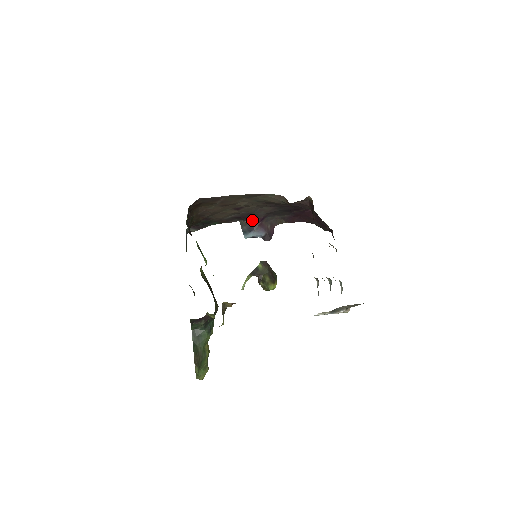
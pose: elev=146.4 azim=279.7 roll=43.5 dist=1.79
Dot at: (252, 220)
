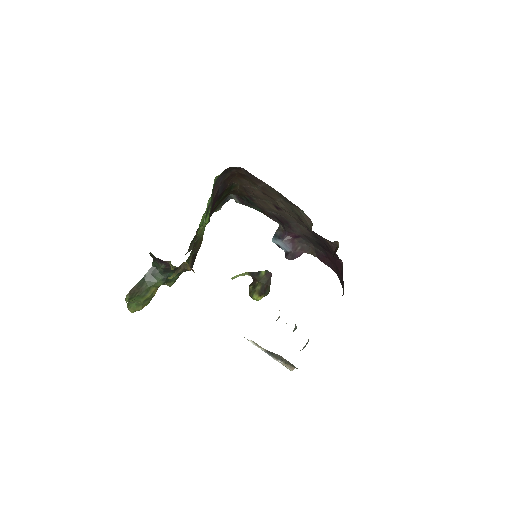
Dot at: (287, 230)
